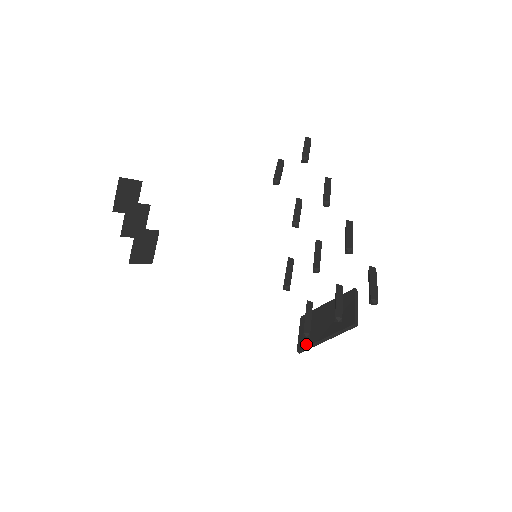
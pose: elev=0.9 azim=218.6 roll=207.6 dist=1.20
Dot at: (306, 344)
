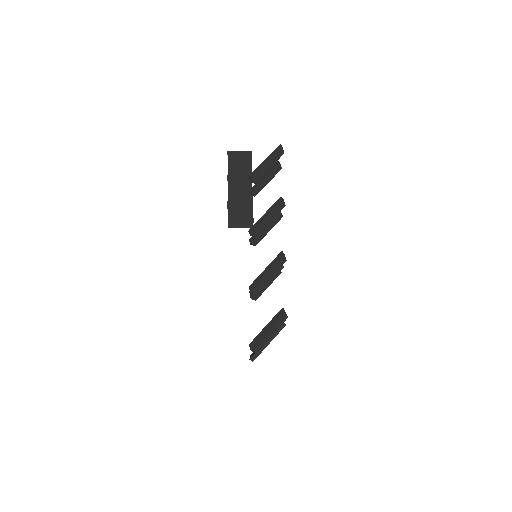
Dot at: occluded
